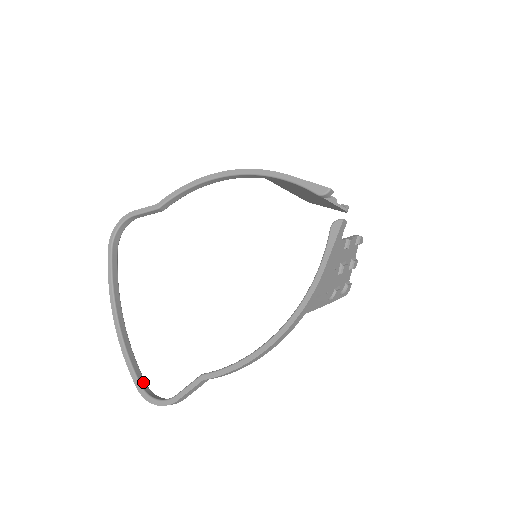
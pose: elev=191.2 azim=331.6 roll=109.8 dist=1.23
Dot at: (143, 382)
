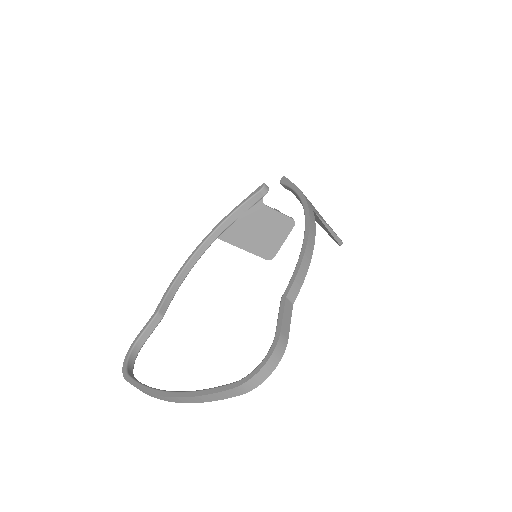
Dot at: occluded
